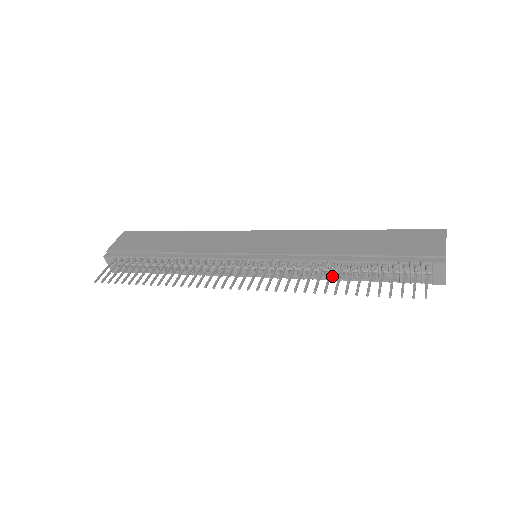
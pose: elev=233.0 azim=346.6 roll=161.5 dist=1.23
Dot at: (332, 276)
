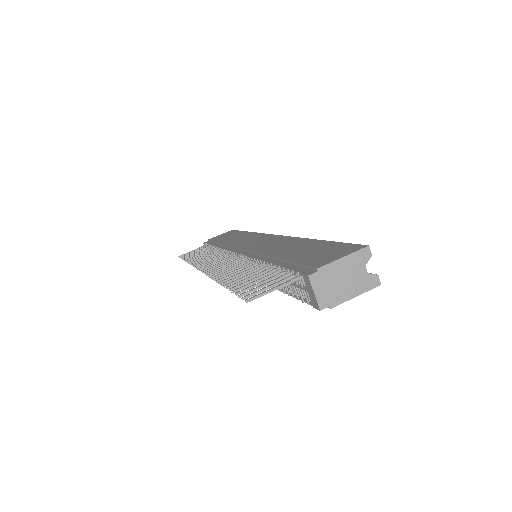
Dot at: occluded
